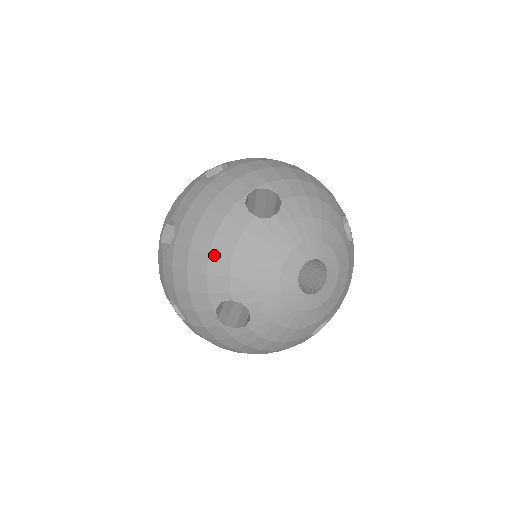
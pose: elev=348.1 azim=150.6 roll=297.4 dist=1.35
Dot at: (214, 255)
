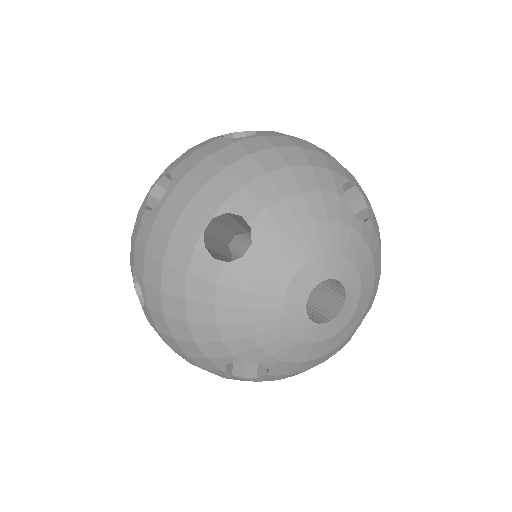
Dot at: (194, 322)
